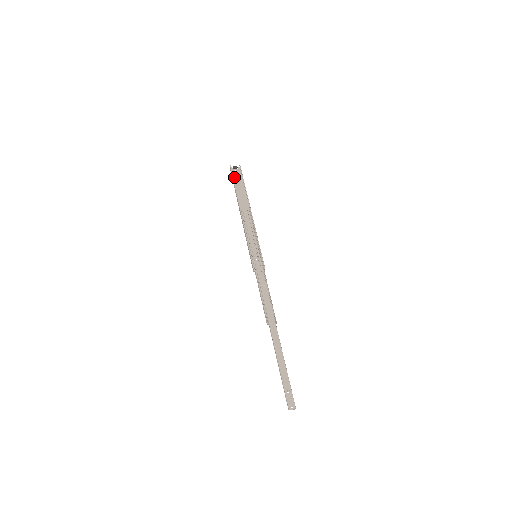
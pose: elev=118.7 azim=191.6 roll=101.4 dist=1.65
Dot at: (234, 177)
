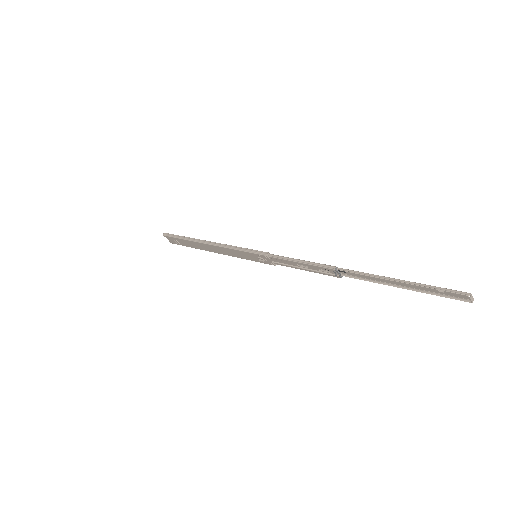
Dot at: (173, 238)
